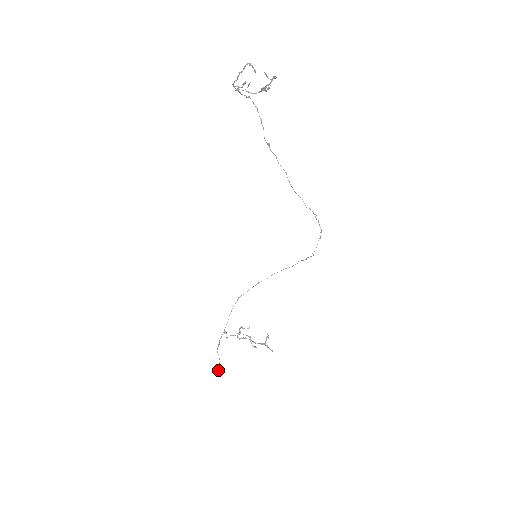
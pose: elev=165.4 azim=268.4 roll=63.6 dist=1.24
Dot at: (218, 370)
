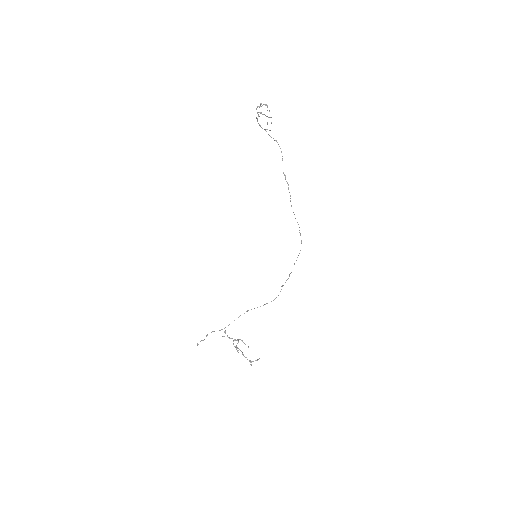
Dot at: (198, 344)
